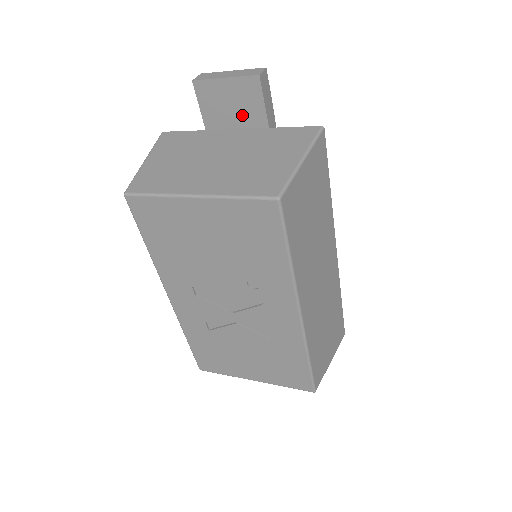
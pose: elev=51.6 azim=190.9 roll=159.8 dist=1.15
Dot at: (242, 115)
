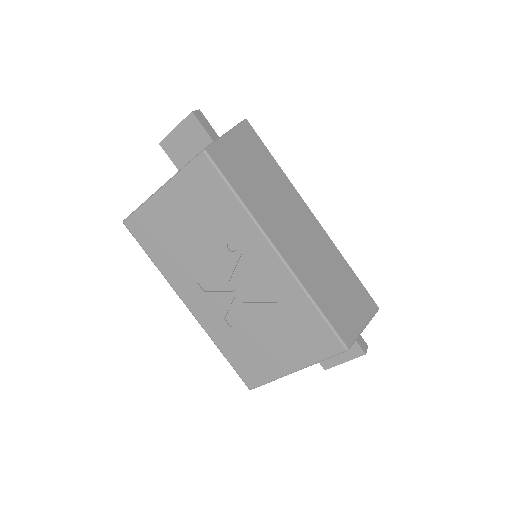
Dot at: (196, 147)
